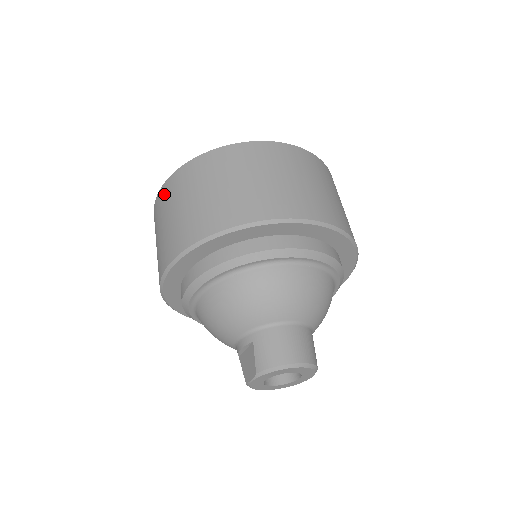
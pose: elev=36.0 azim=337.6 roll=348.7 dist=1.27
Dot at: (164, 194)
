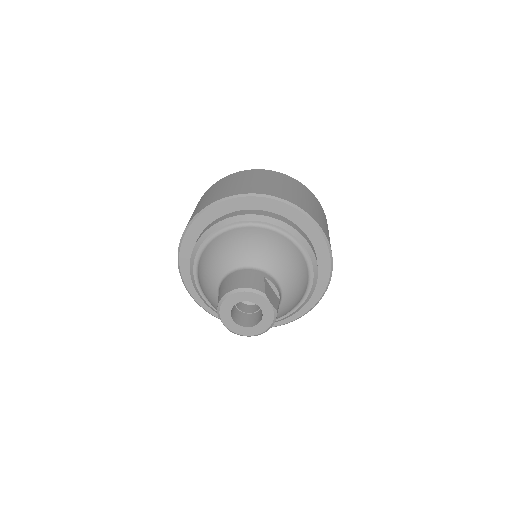
Dot at: occluded
